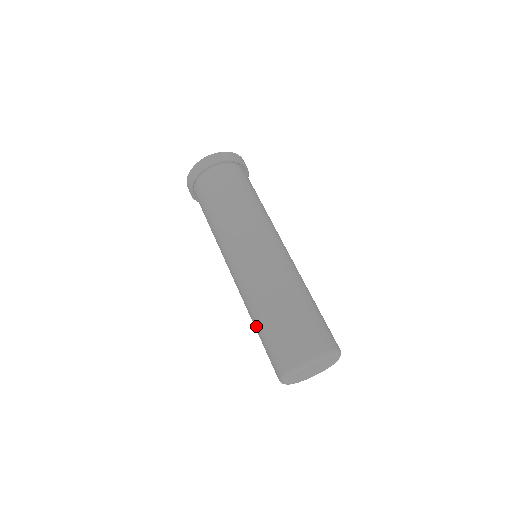
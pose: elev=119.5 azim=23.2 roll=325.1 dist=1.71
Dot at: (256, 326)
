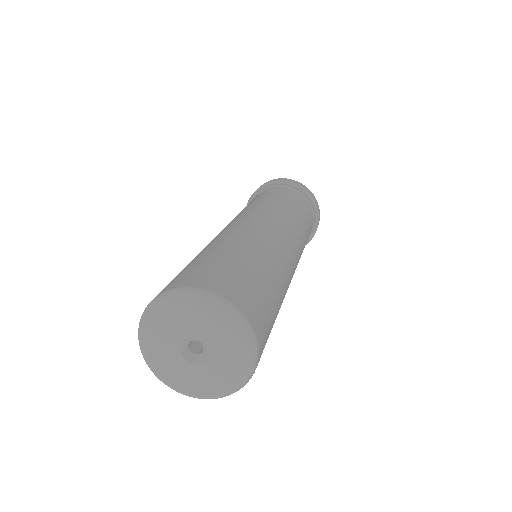
Dot at: occluded
